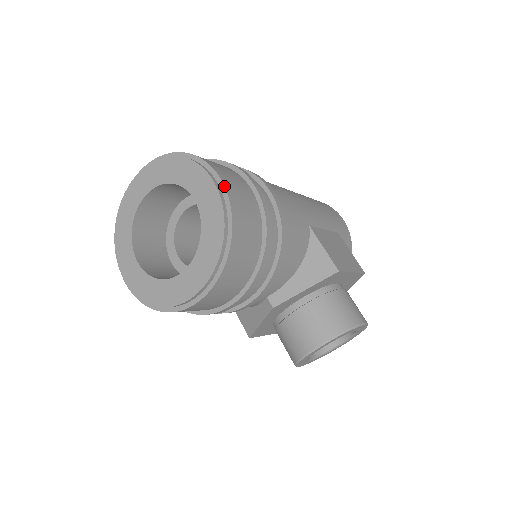
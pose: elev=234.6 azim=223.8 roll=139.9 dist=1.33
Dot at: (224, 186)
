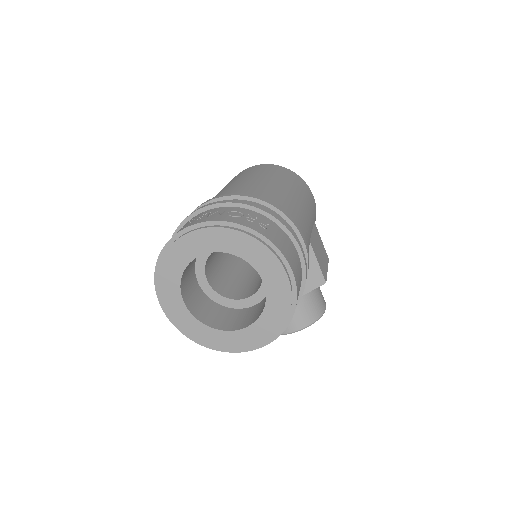
Dot at: (294, 277)
